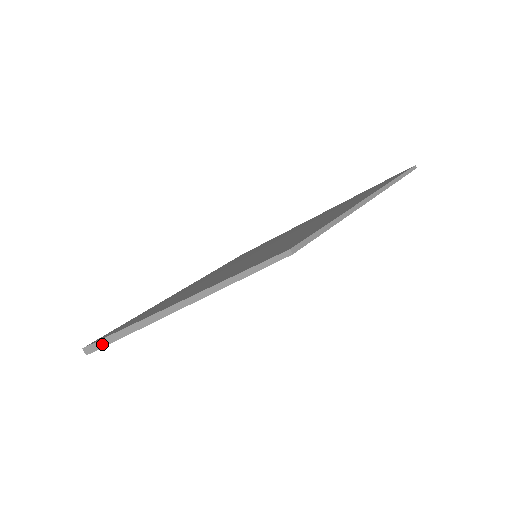
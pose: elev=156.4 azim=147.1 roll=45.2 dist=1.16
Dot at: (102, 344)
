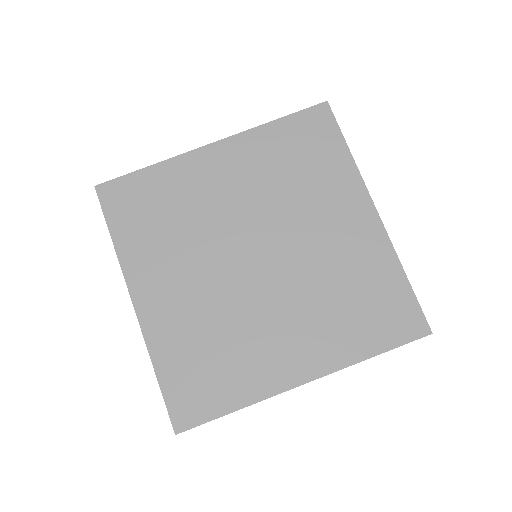
Dot at: (105, 218)
